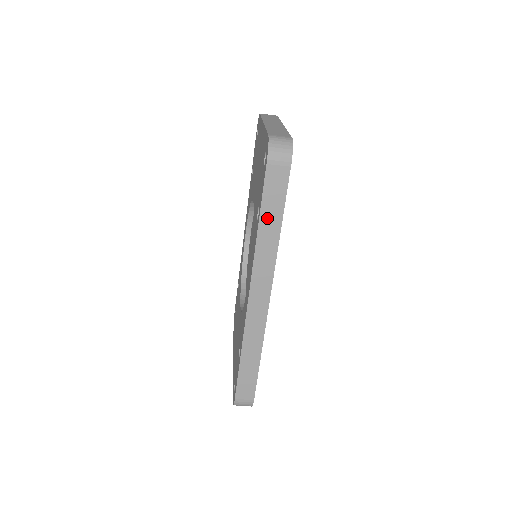
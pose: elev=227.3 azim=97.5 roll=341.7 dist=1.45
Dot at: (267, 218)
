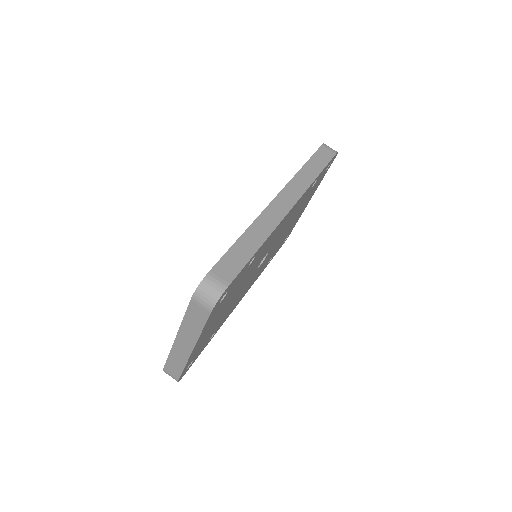
Dot at: (311, 166)
